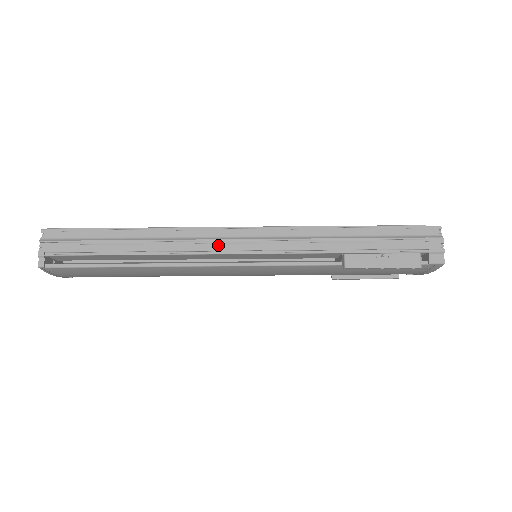
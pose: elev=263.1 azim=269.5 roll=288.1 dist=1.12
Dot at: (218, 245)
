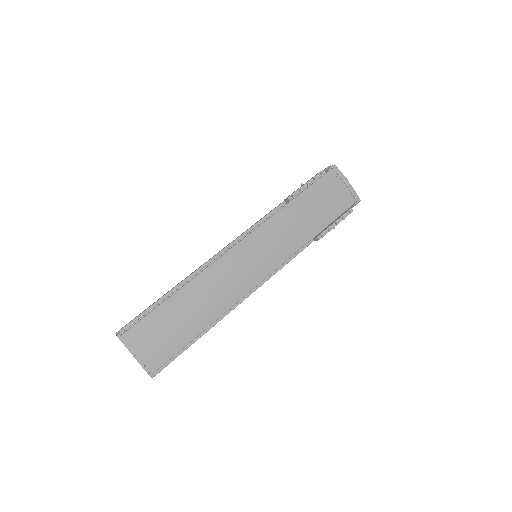
Dot at: occluded
